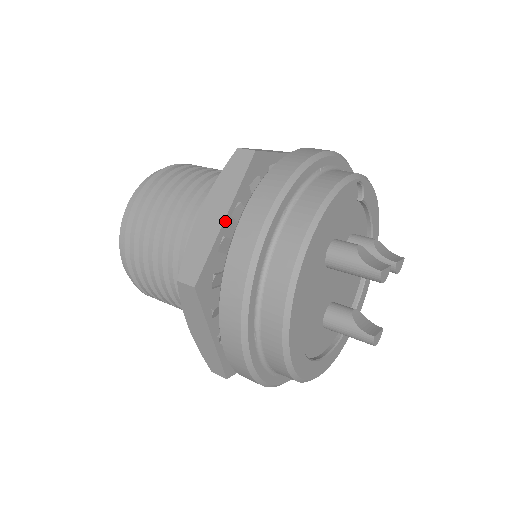
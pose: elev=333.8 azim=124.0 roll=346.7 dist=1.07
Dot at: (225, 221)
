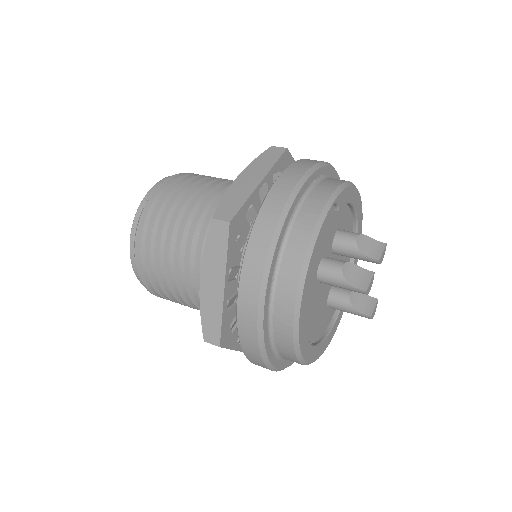
Dot at: (225, 290)
